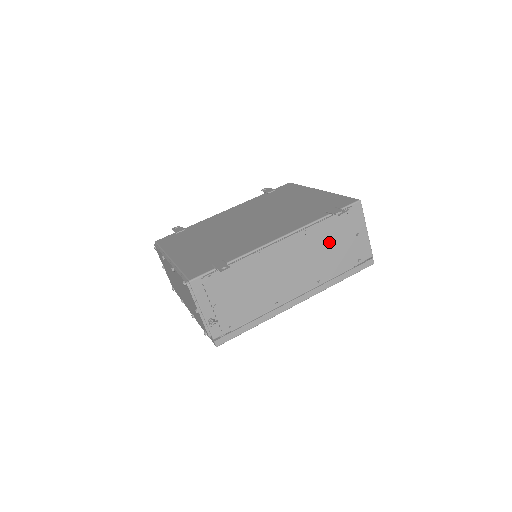
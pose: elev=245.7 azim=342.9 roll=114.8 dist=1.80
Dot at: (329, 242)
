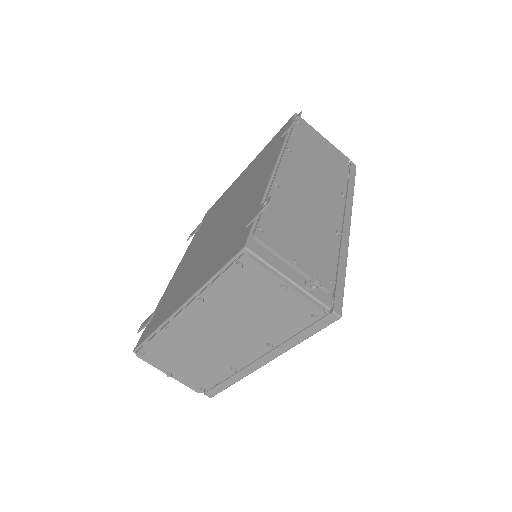
Dot at: (313, 155)
